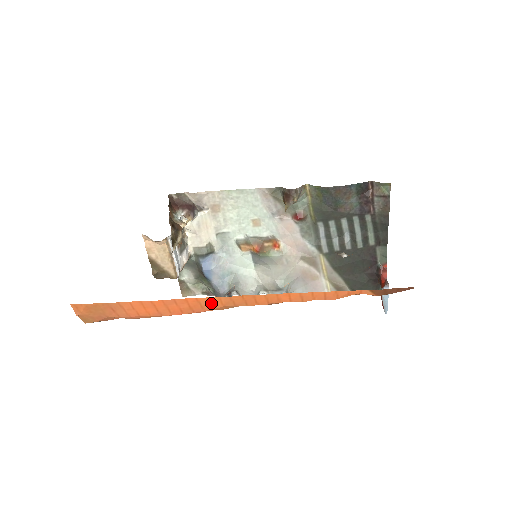
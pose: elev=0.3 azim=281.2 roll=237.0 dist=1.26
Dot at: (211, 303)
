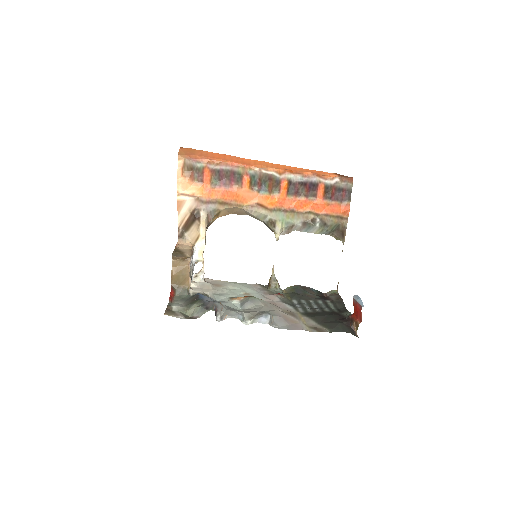
Dot at: (255, 163)
